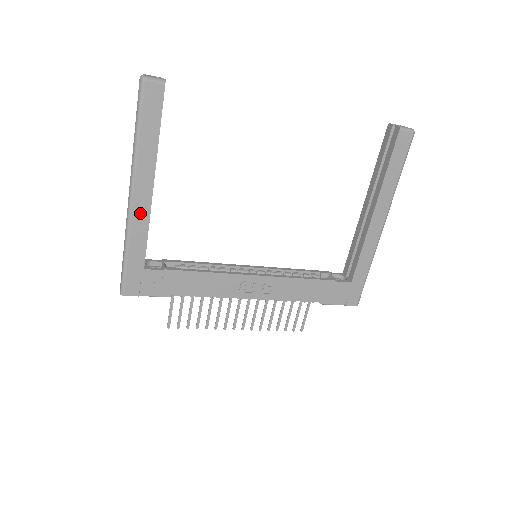
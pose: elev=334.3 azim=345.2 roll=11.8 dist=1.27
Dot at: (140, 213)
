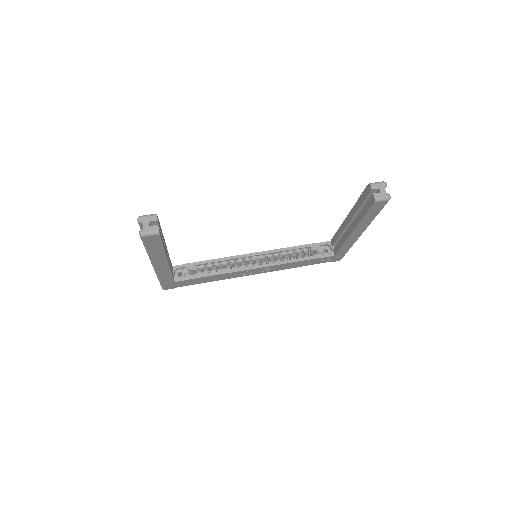
Dot at: (163, 270)
